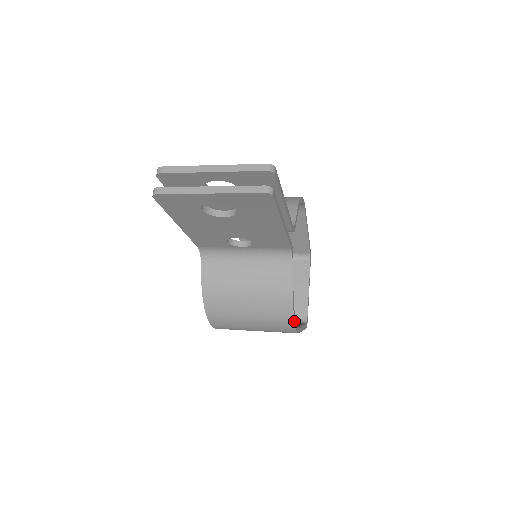
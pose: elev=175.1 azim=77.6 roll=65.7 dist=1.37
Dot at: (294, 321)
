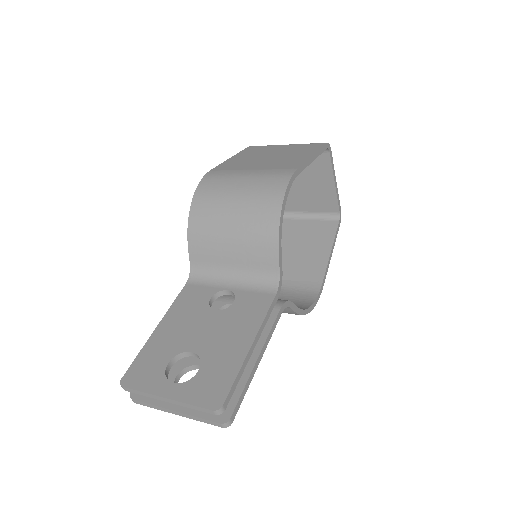
Dot at: occluded
